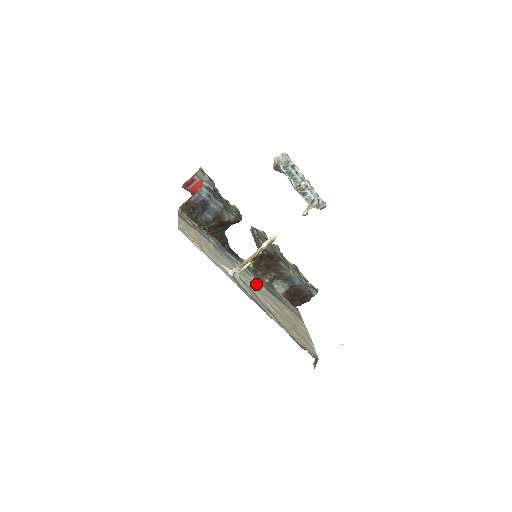
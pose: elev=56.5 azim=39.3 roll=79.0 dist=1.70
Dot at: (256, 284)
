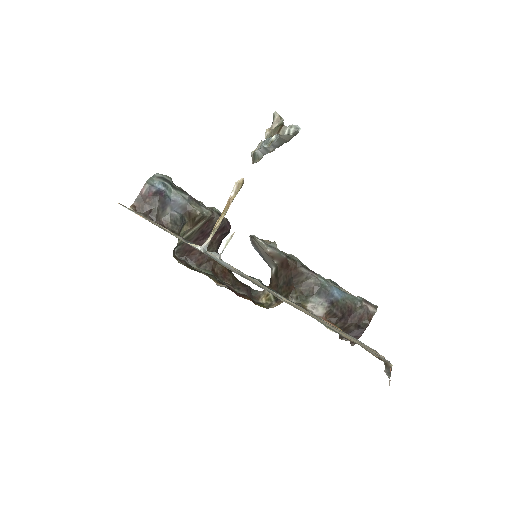
Dot at: occluded
